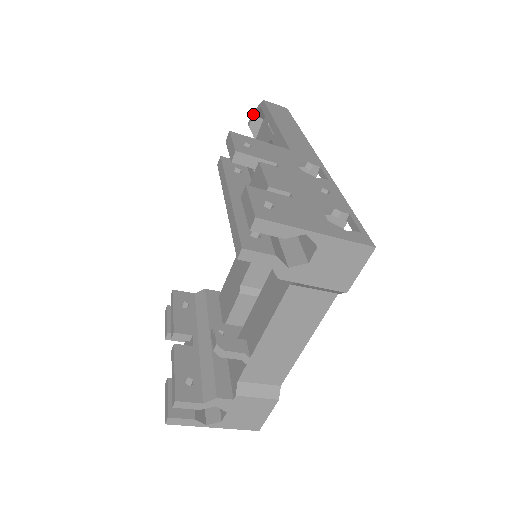
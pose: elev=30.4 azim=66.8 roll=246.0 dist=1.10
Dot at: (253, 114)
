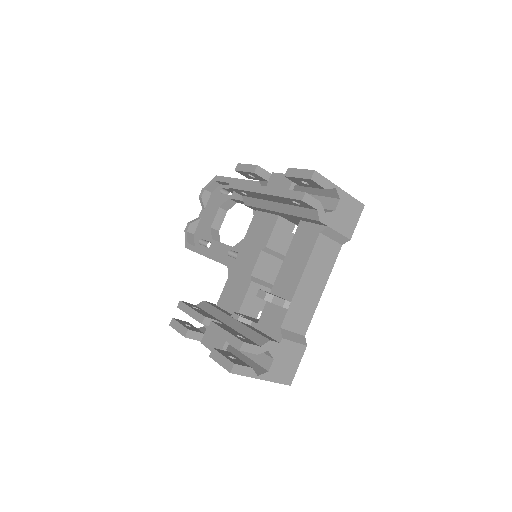
Dot at: (205, 188)
